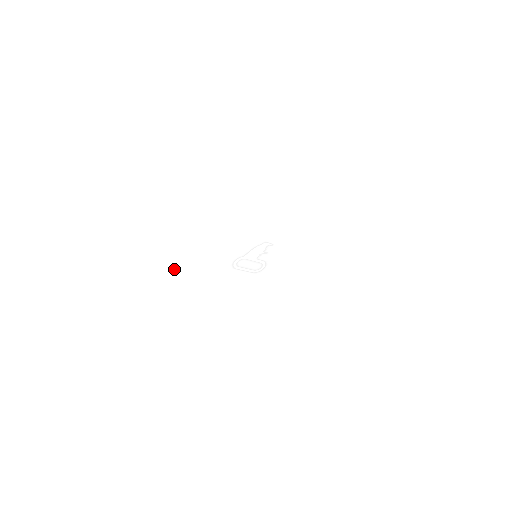
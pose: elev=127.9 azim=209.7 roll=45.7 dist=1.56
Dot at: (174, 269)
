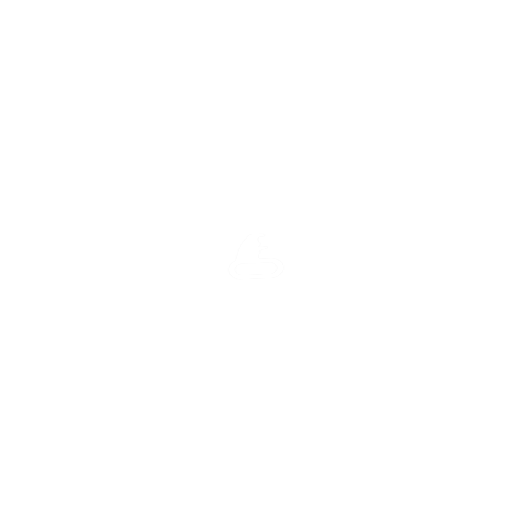
Dot at: (160, 300)
